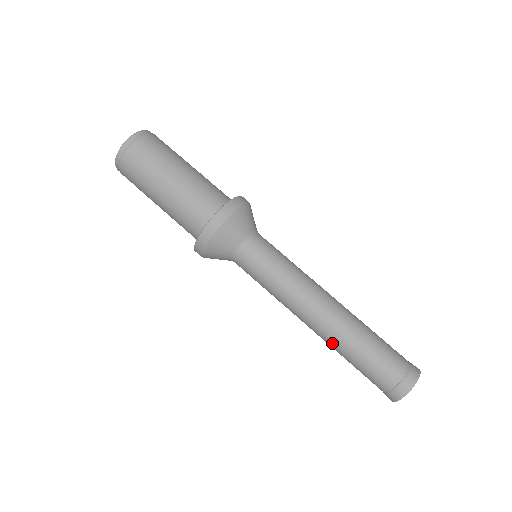
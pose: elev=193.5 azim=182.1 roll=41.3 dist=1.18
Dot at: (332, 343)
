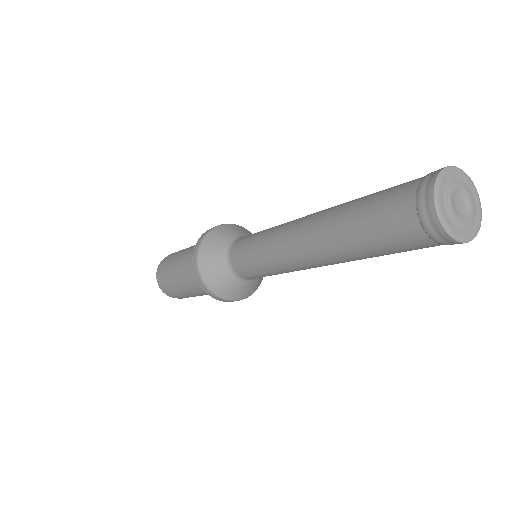
Dot at: (330, 246)
